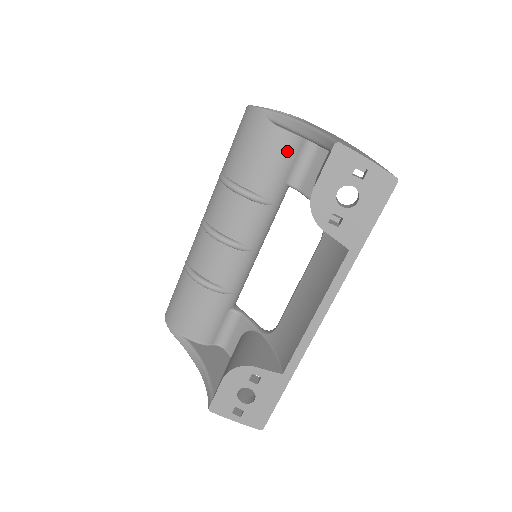
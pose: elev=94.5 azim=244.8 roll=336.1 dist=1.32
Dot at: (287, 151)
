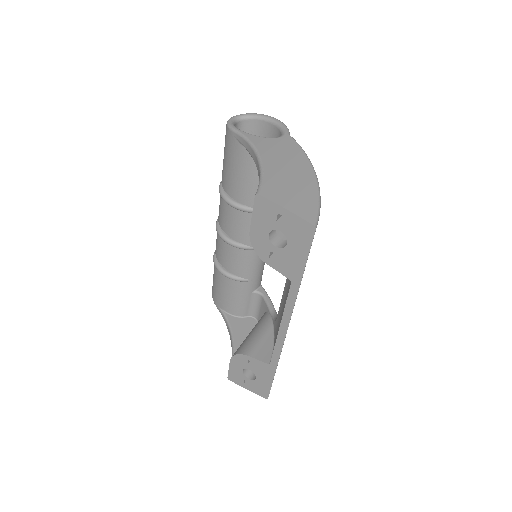
Dot at: occluded
